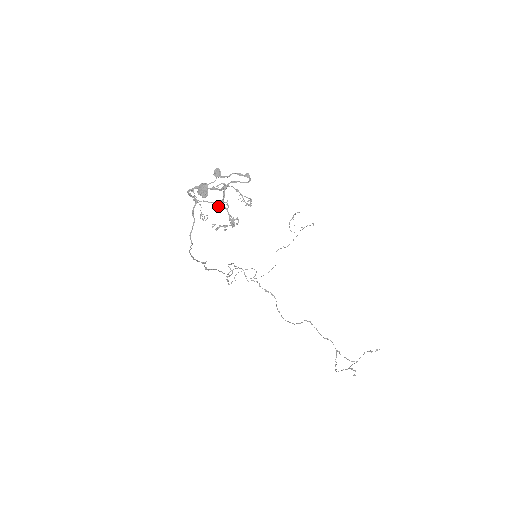
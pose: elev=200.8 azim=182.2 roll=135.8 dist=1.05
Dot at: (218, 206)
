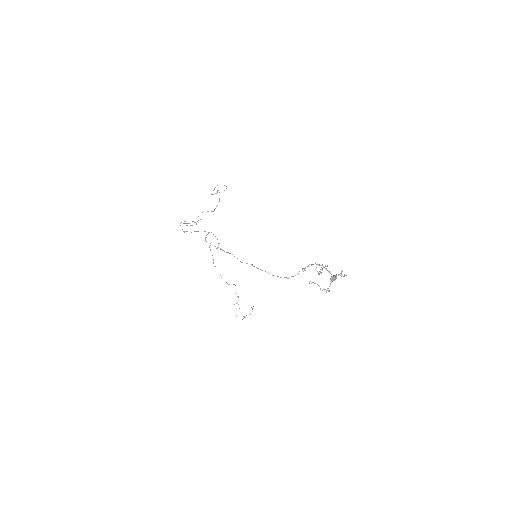
Dot at: (319, 274)
